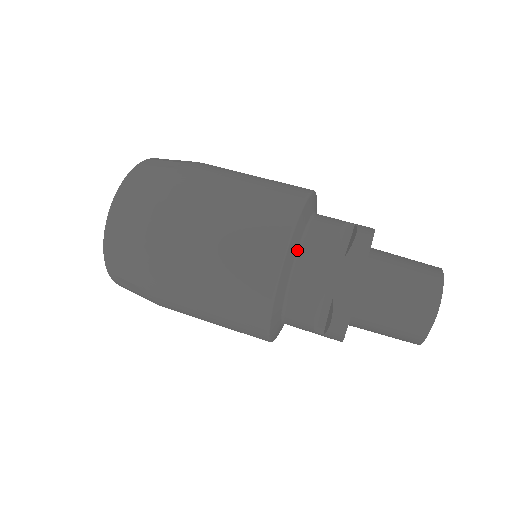
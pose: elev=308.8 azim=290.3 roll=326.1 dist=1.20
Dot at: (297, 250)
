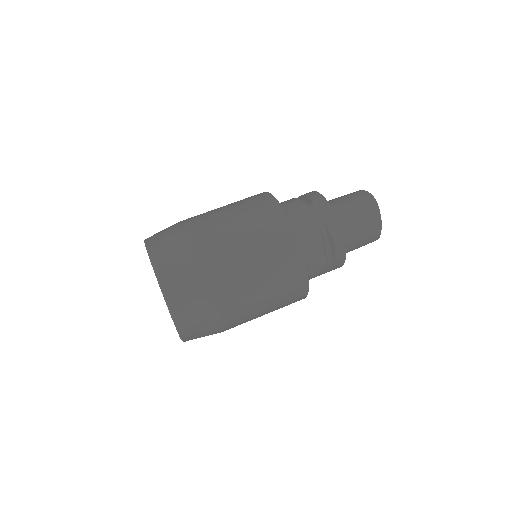
Dot at: occluded
